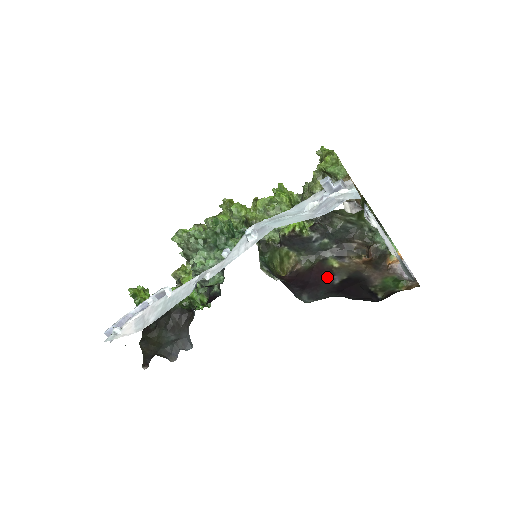
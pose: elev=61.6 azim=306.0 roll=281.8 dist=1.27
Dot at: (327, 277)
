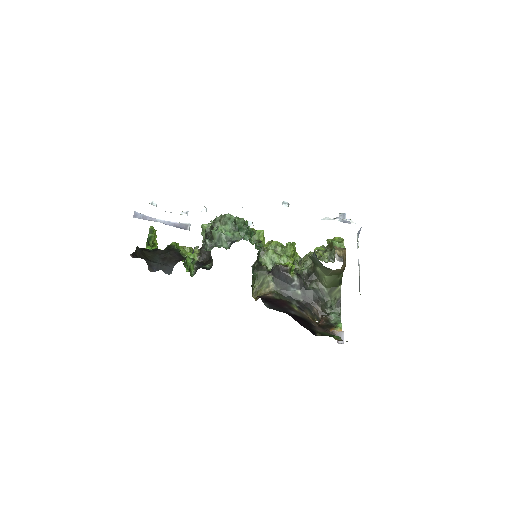
Dot at: (287, 308)
